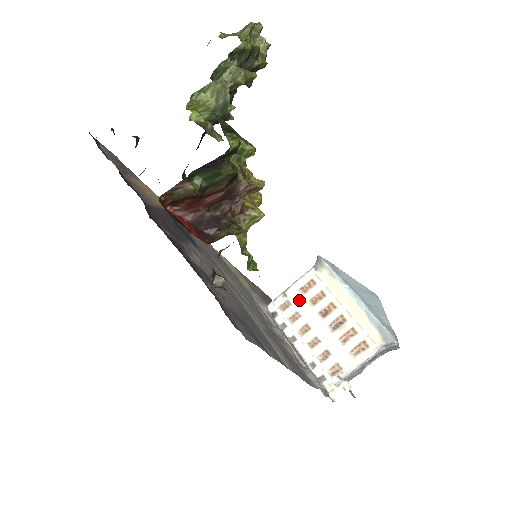
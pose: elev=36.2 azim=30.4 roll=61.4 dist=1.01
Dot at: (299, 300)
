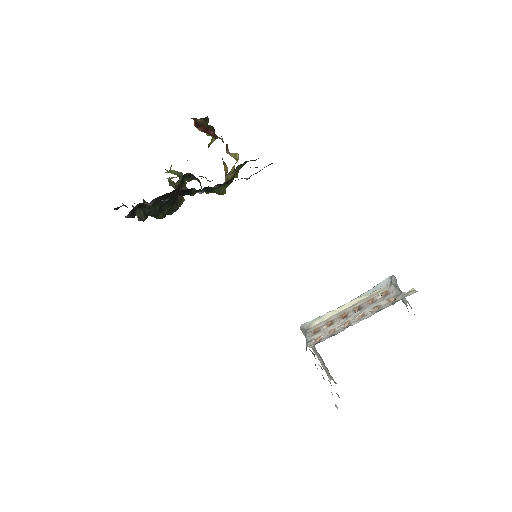
Dot at: (321, 332)
